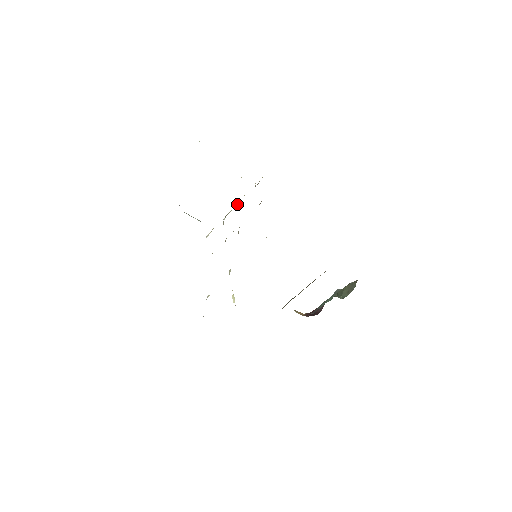
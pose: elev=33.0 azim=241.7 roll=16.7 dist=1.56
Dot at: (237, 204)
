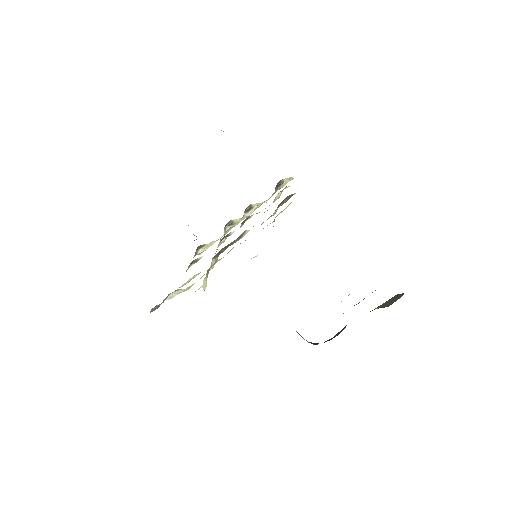
Dot at: (248, 206)
